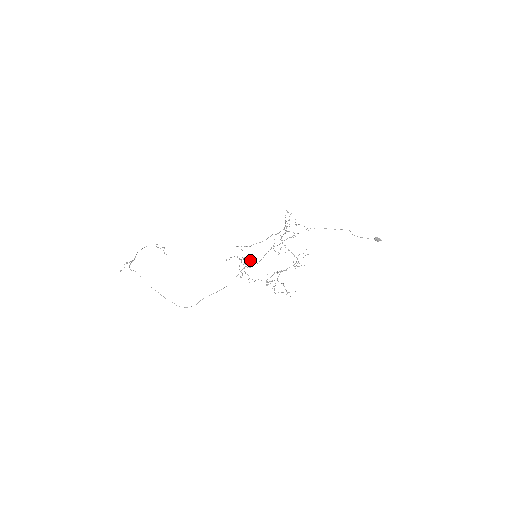
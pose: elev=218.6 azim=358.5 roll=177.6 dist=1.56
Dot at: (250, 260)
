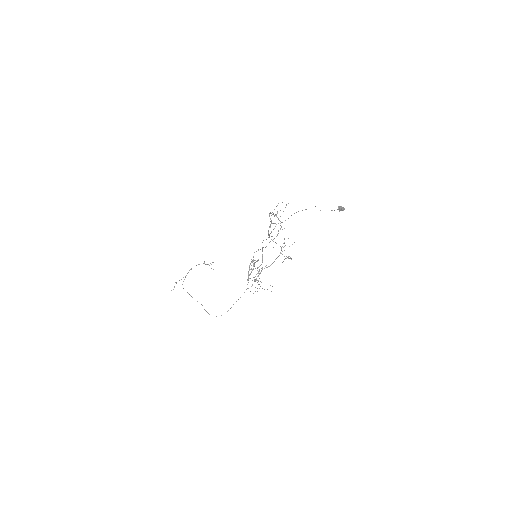
Dot at: (252, 261)
